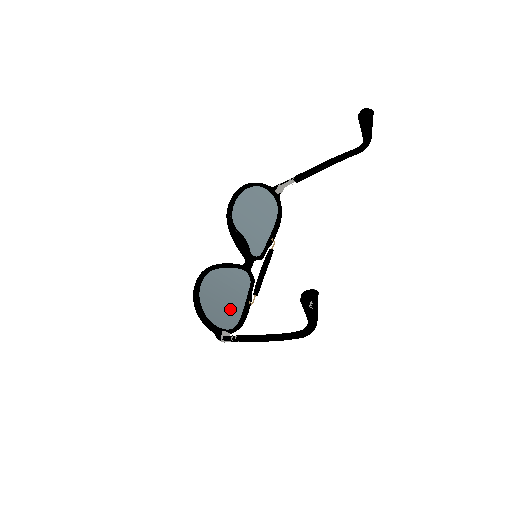
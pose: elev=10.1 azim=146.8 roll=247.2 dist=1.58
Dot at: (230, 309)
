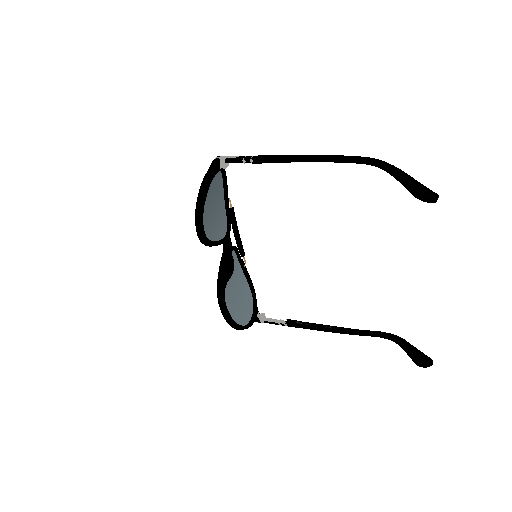
Dot at: (243, 291)
